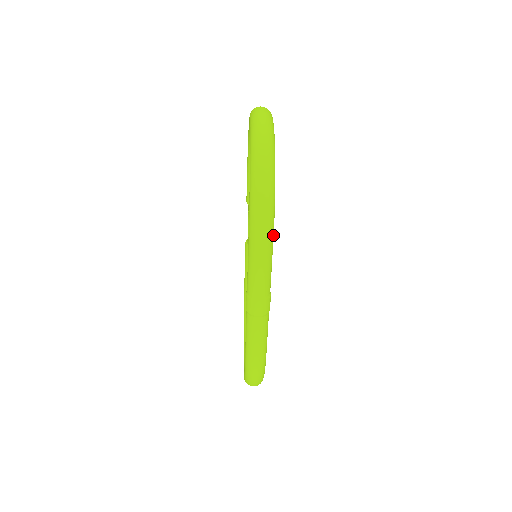
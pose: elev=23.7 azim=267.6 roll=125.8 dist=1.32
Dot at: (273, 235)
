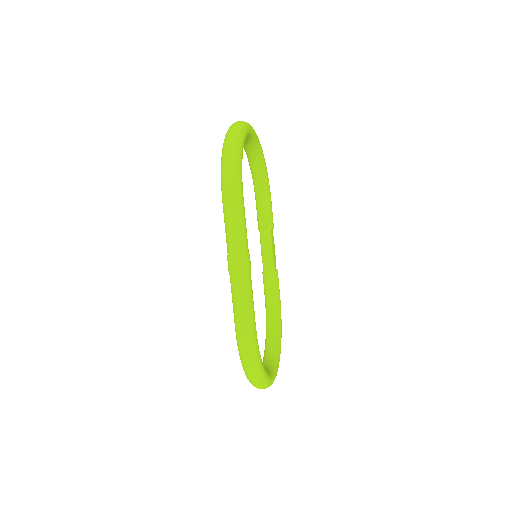
Dot at: (241, 192)
